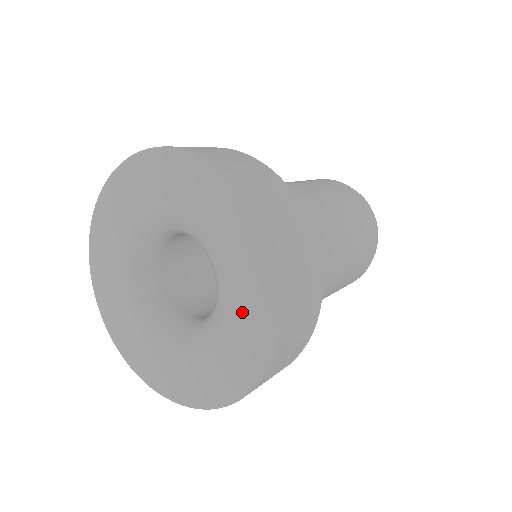
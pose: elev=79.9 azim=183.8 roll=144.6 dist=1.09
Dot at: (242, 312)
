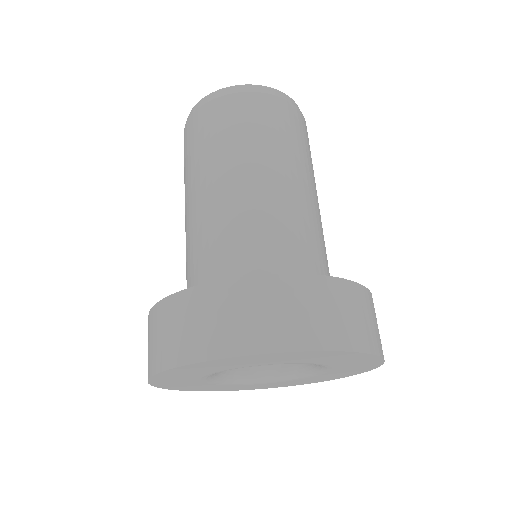
Dot at: (347, 366)
